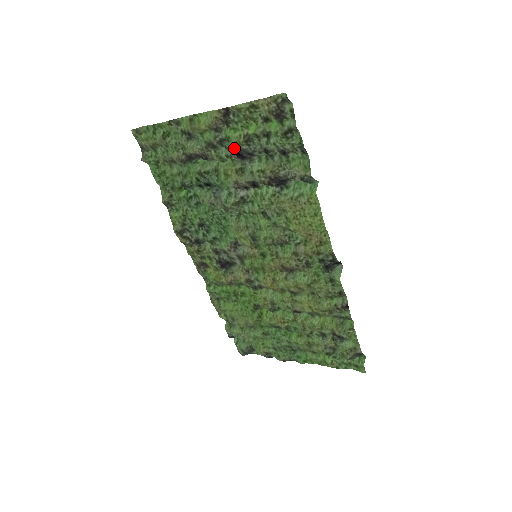
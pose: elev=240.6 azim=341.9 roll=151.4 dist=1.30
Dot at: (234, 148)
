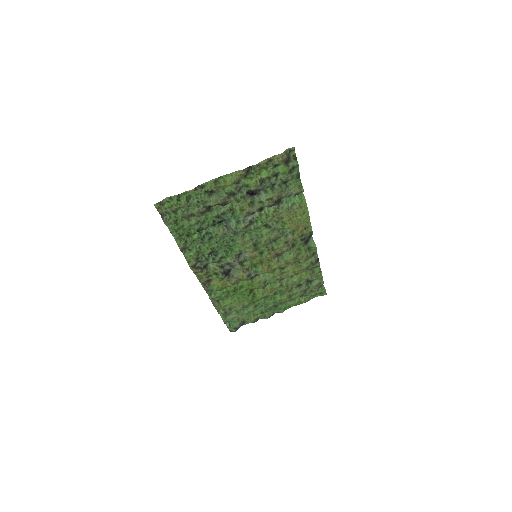
Dot at: (247, 190)
